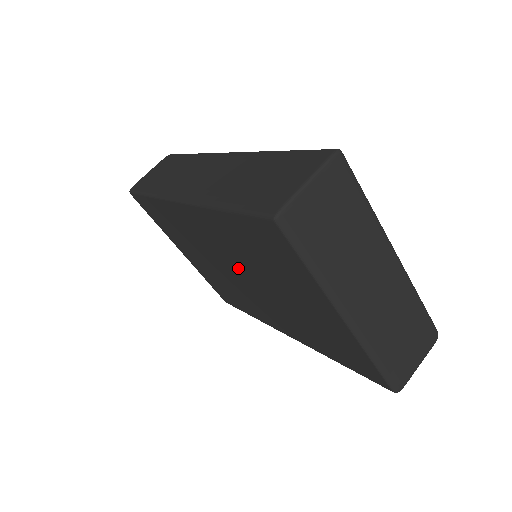
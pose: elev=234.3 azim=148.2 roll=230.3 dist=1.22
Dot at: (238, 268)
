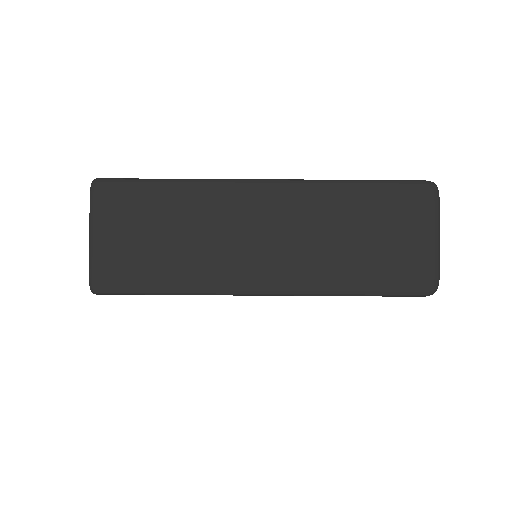
Dot at: occluded
